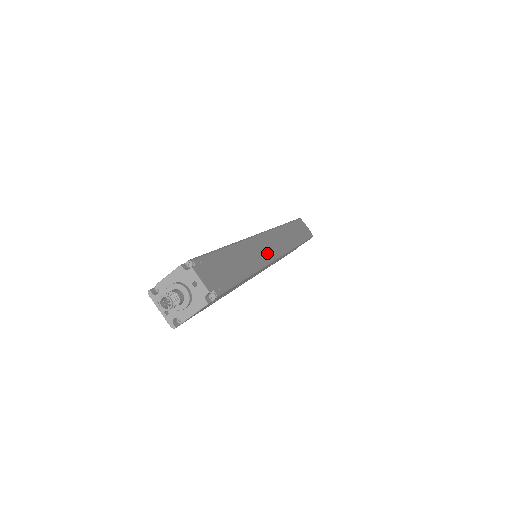
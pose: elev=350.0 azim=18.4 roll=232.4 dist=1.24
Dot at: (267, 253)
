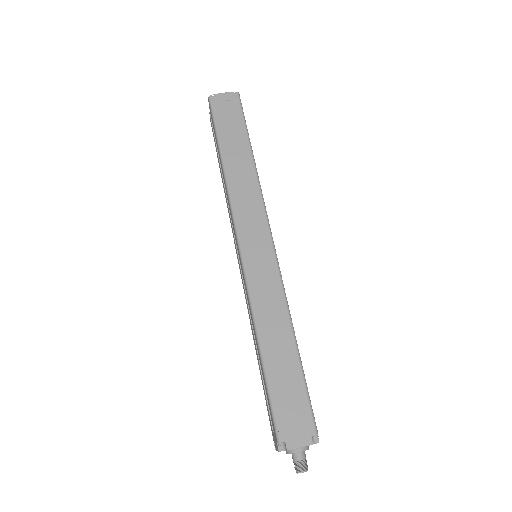
Dot at: (269, 274)
